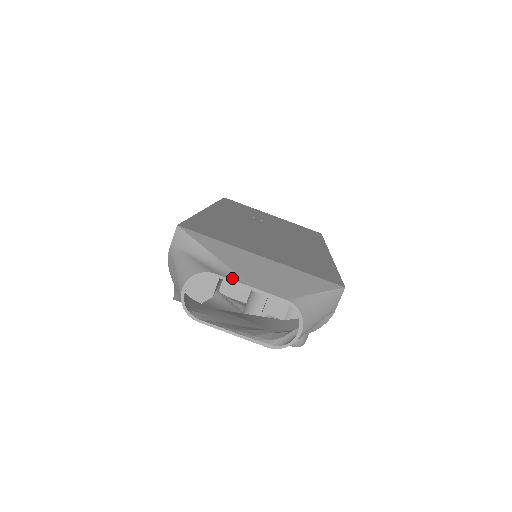
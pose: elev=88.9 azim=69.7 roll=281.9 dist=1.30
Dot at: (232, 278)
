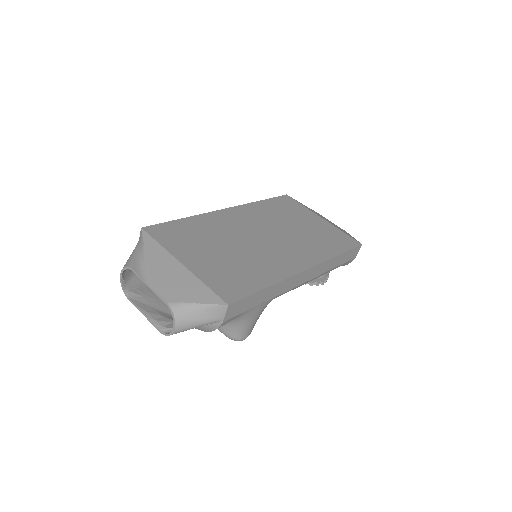
Dot at: (142, 276)
